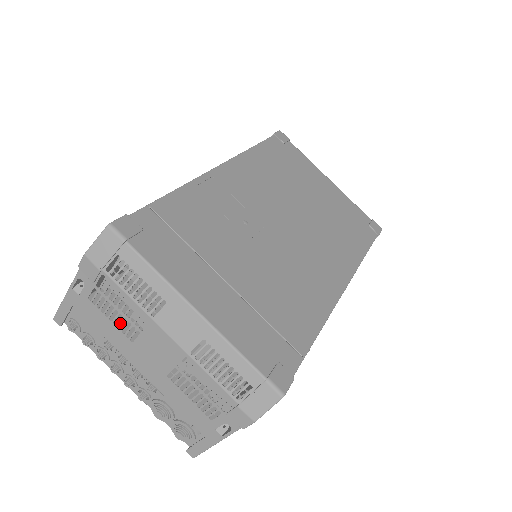
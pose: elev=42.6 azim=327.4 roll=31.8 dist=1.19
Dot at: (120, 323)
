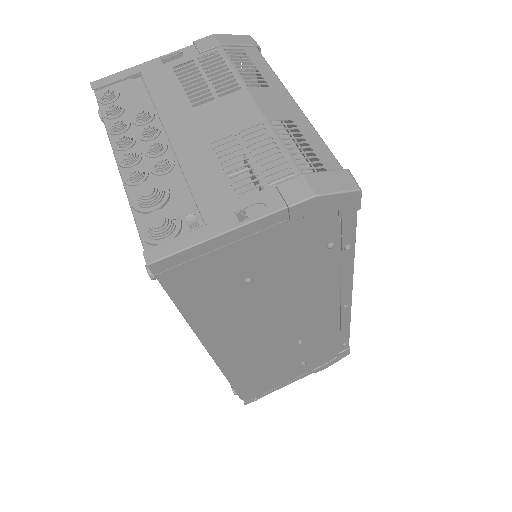
Dot at: occluded
